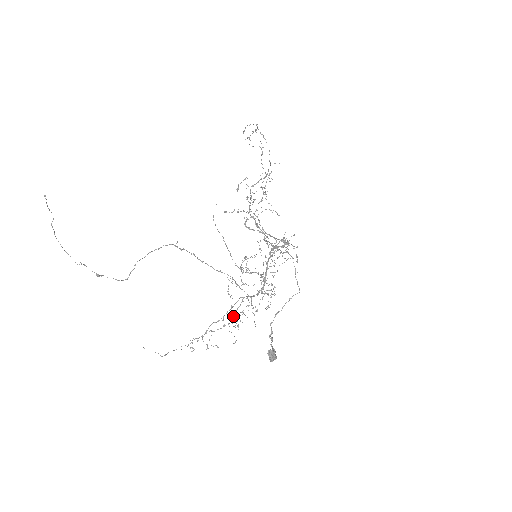
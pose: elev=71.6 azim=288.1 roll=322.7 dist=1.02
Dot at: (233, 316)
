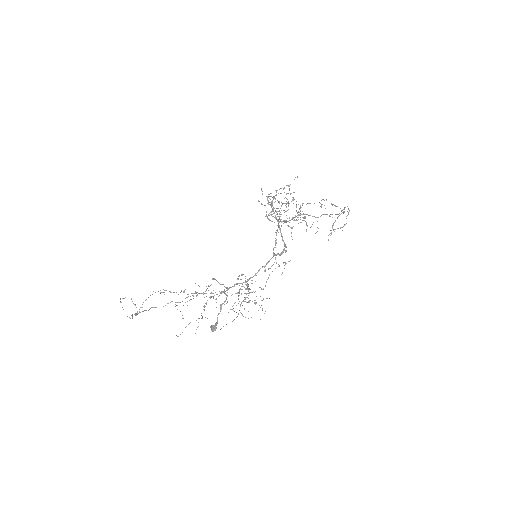
Dot at: occluded
